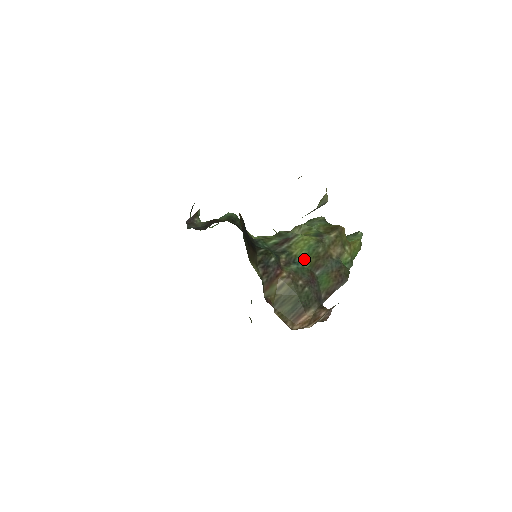
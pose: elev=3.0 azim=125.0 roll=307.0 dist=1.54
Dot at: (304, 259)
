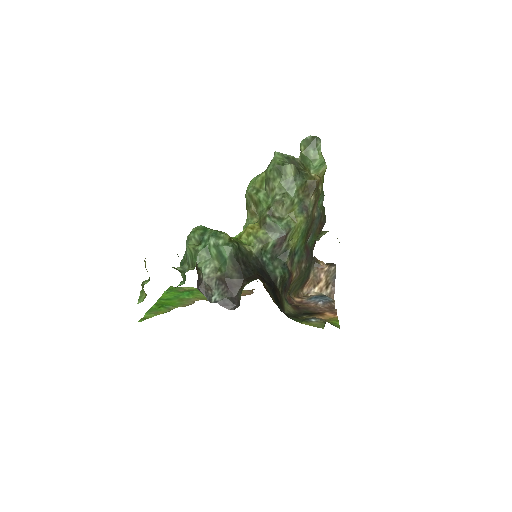
Dot at: (300, 244)
